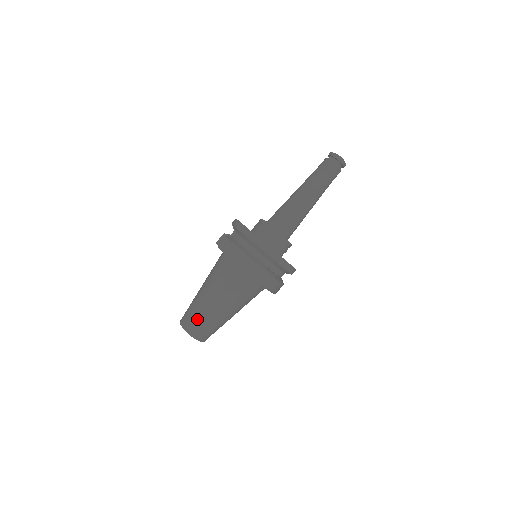
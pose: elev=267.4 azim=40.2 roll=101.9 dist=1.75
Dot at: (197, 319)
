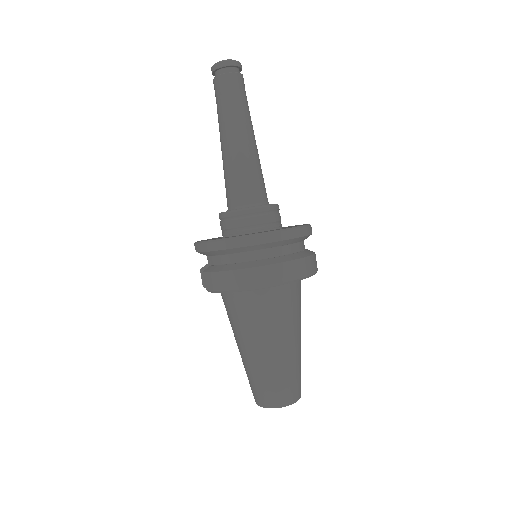
Dot at: (269, 385)
